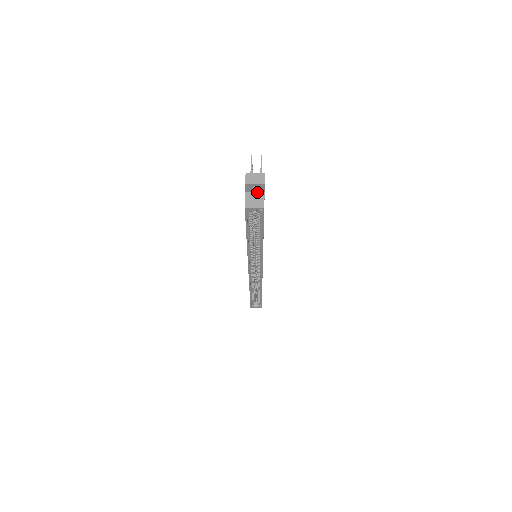
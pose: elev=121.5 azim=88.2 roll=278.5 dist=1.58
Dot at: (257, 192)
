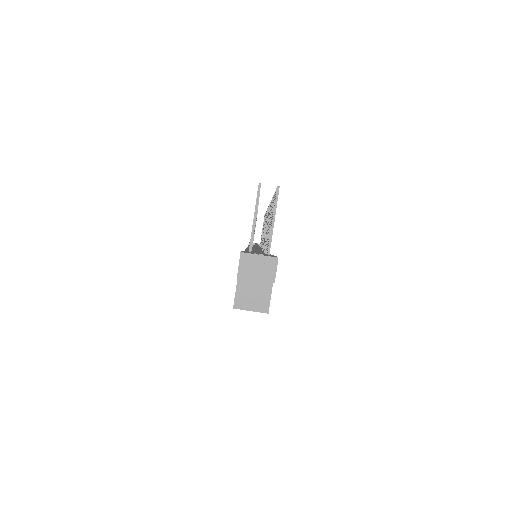
Dot at: occluded
